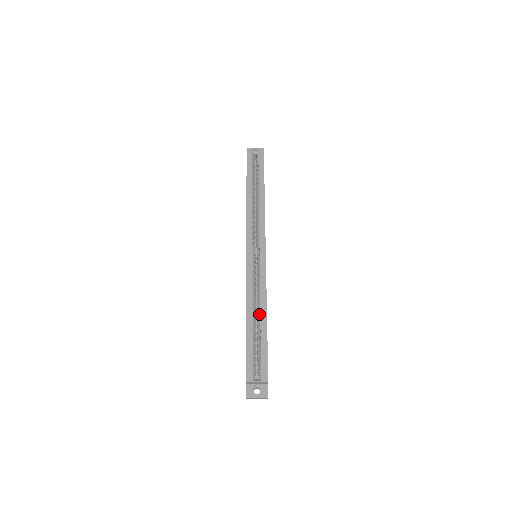
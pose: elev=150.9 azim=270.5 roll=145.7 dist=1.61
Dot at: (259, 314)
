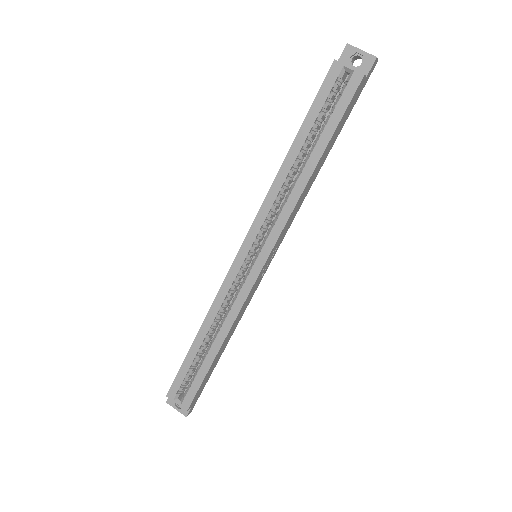
Dot at: (214, 338)
